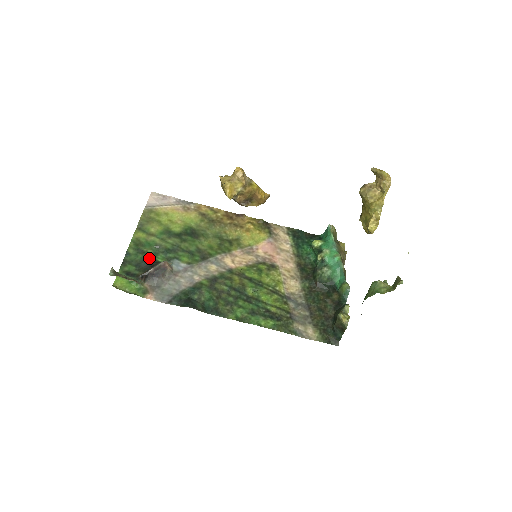
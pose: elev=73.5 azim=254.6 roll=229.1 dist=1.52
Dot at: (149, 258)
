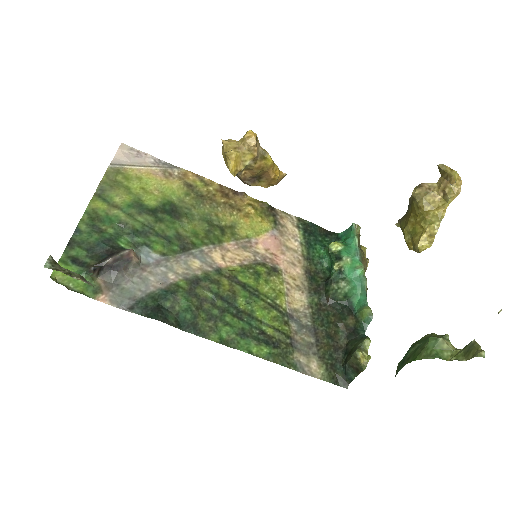
Dot at: (108, 241)
